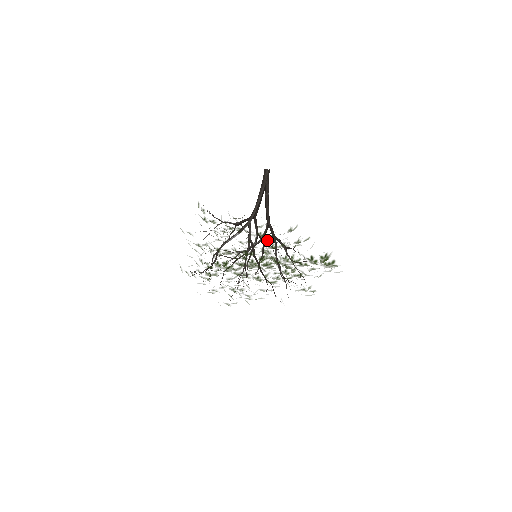
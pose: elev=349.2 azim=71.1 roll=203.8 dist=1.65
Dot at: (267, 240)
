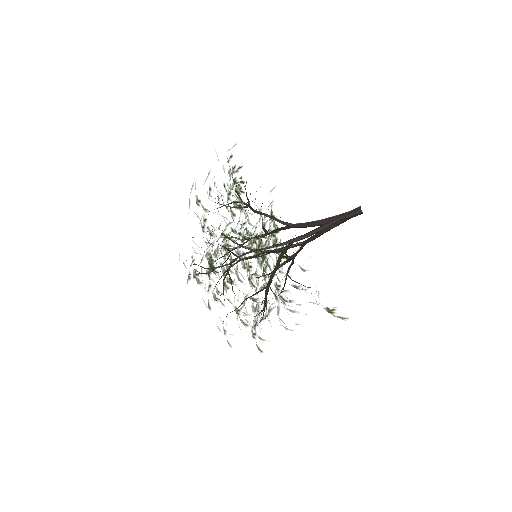
Dot at: occluded
